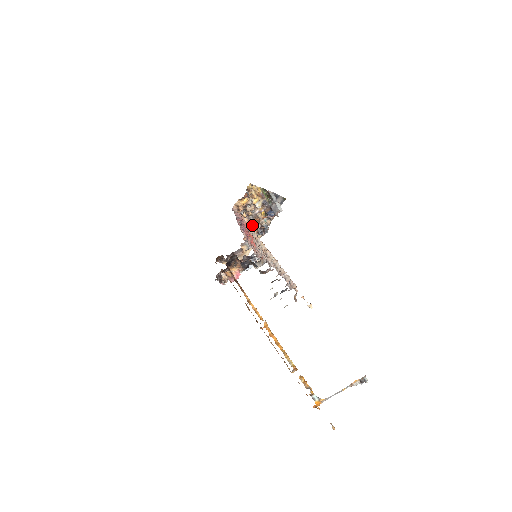
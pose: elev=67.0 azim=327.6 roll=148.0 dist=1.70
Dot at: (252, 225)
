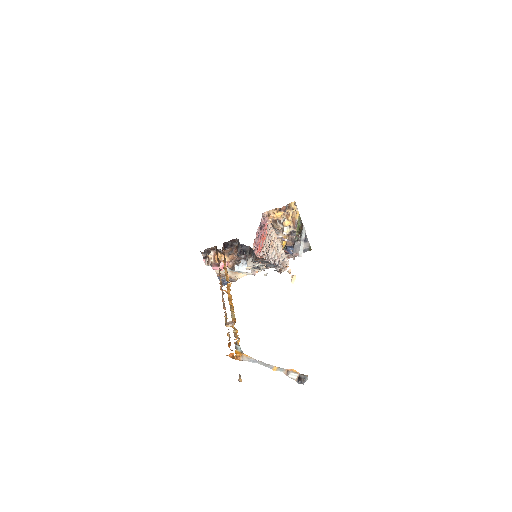
Dot at: occluded
